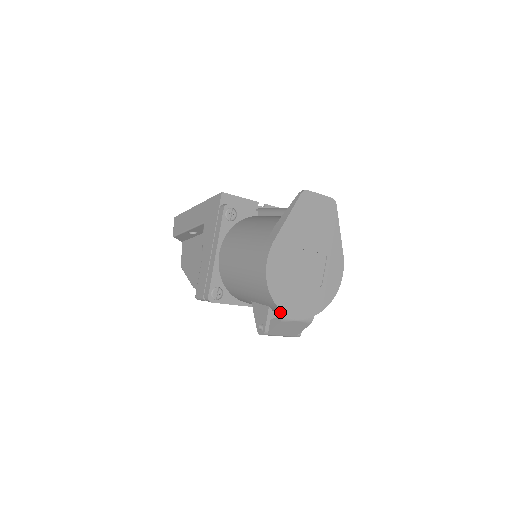
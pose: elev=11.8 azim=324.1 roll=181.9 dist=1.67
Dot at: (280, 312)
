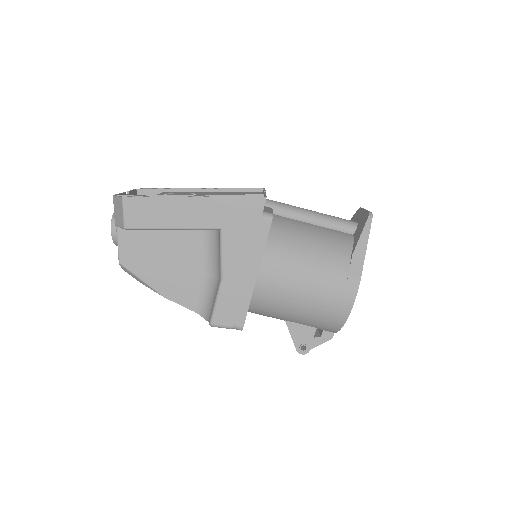
Dot at: (329, 332)
